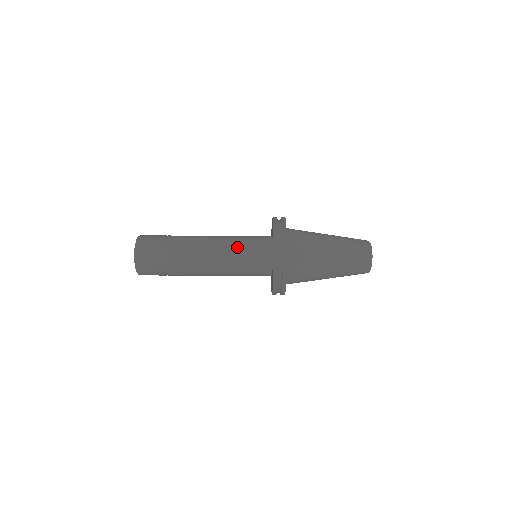
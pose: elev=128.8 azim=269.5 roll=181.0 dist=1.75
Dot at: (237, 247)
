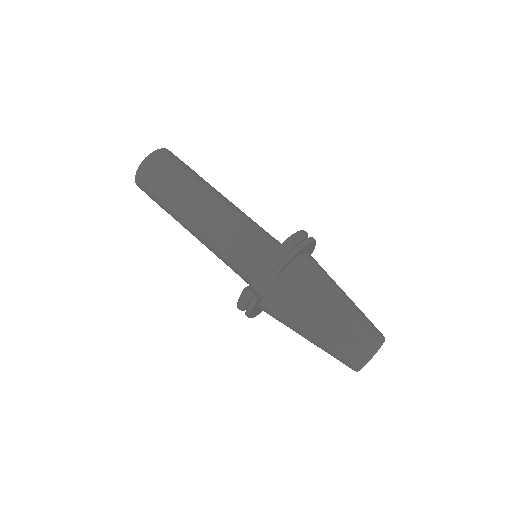
Dot at: (225, 248)
